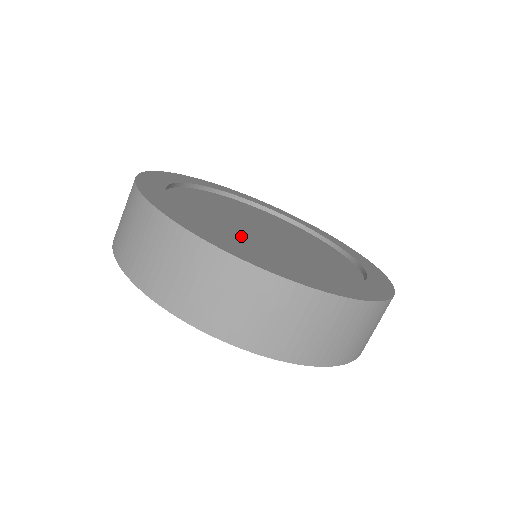
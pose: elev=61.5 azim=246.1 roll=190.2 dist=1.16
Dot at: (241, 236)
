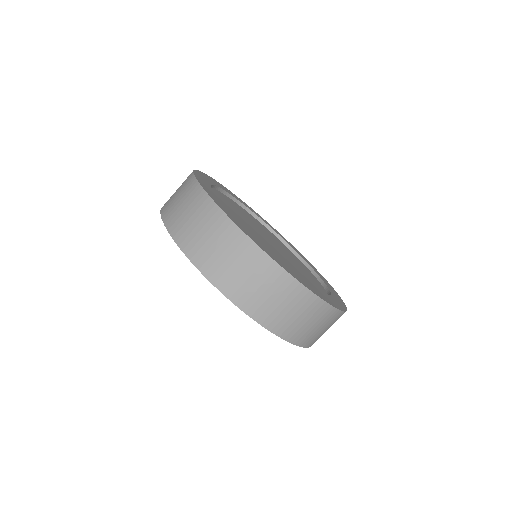
Dot at: (243, 223)
